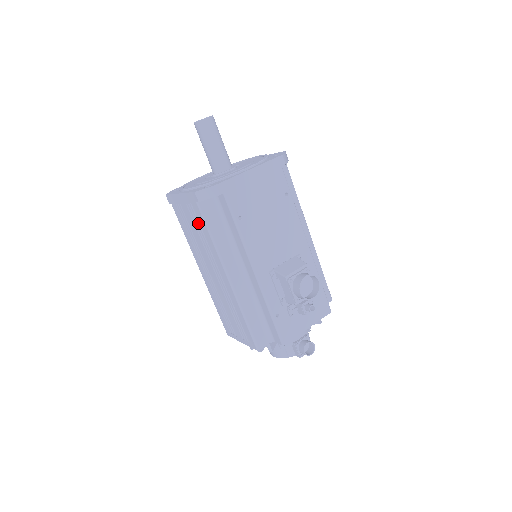
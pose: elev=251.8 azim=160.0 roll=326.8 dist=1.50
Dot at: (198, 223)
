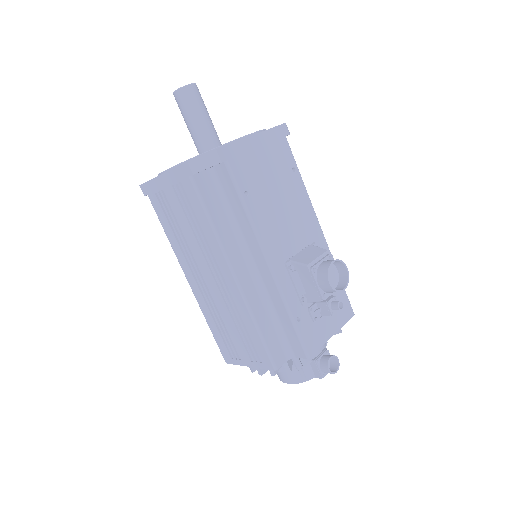
Dot at: (190, 208)
